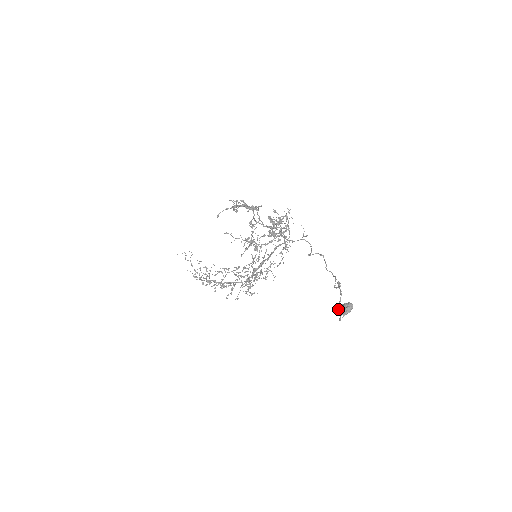
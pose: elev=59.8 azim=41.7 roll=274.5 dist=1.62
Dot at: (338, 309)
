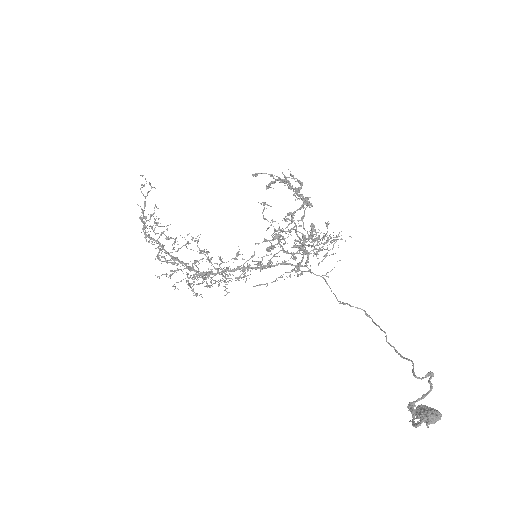
Dot at: (413, 408)
